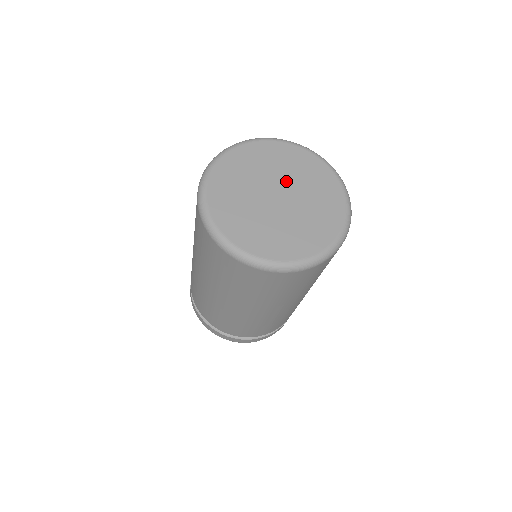
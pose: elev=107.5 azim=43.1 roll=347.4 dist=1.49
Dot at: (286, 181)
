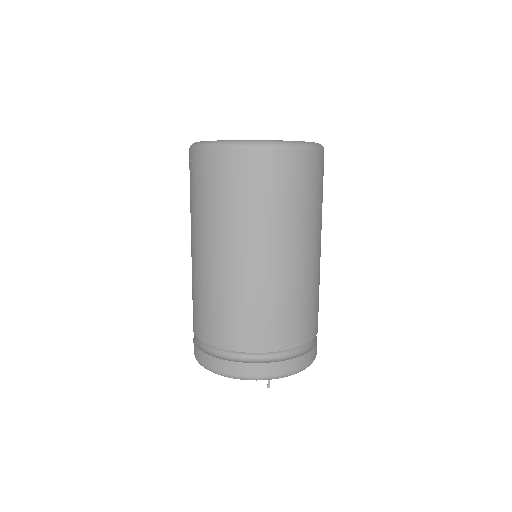
Dot at: occluded
